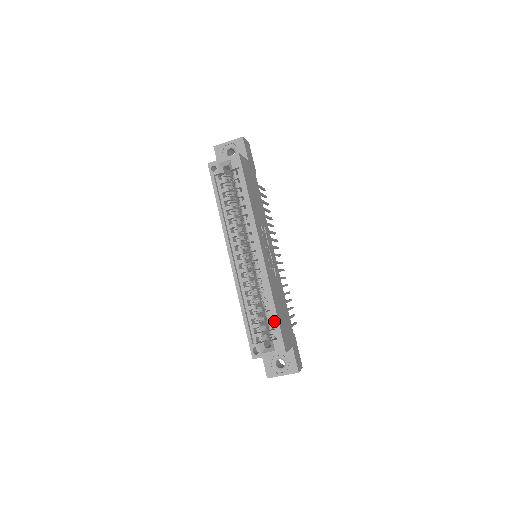
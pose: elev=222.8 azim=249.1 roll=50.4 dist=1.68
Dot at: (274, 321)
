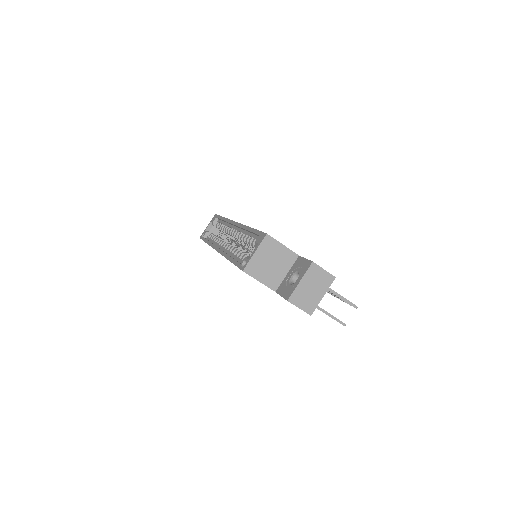
Dot at: (255, 237)
